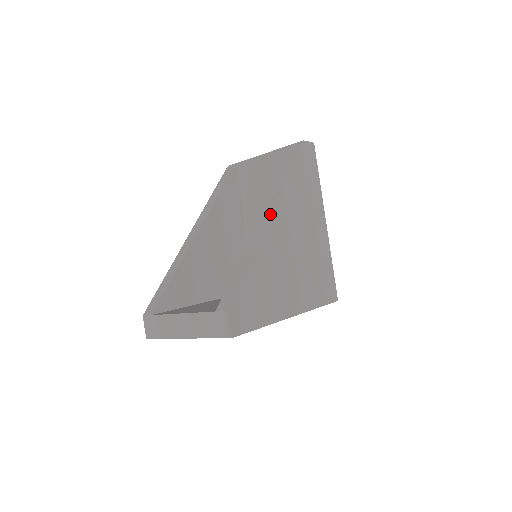
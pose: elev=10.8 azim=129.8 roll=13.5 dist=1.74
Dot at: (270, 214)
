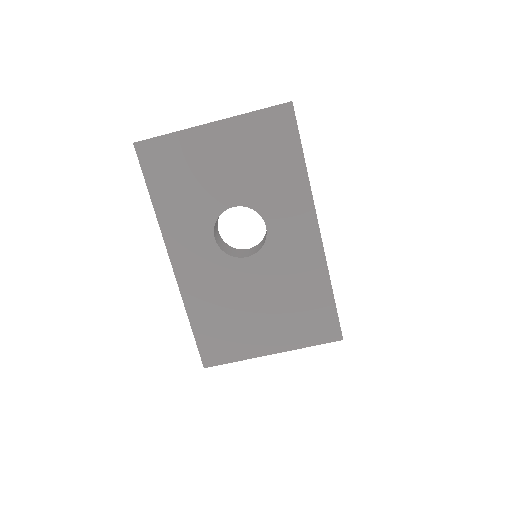
Dot at: occluded
